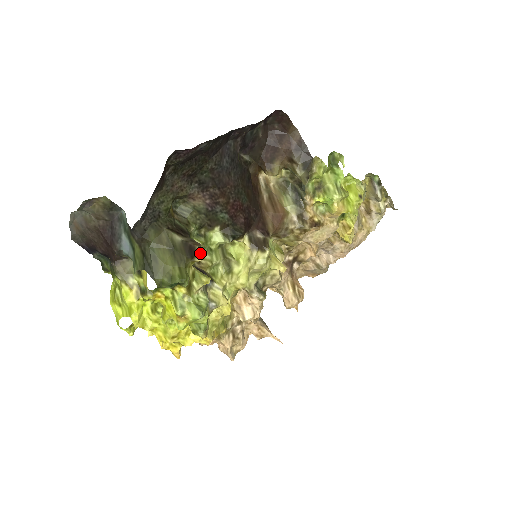
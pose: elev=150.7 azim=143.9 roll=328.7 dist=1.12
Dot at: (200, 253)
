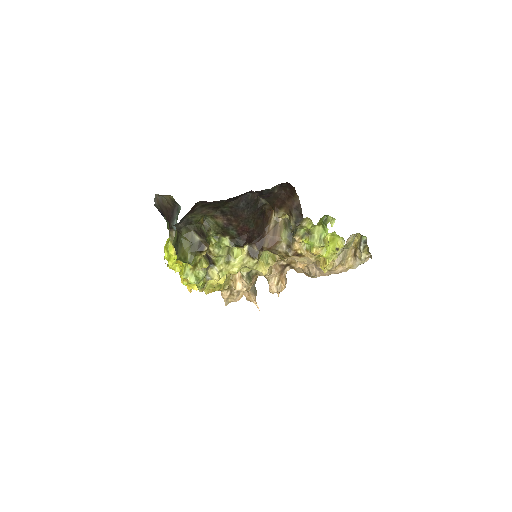
Dot at: (212, 247)
